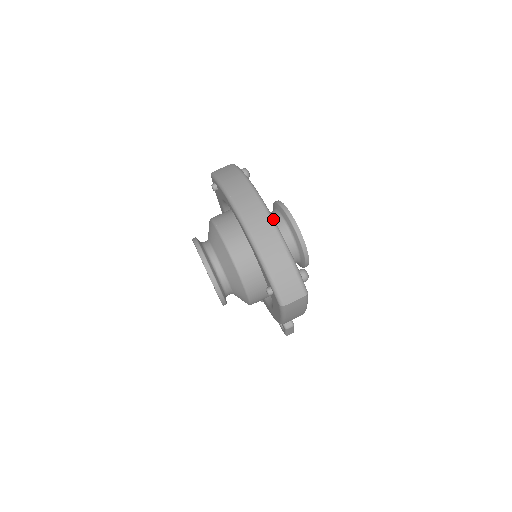
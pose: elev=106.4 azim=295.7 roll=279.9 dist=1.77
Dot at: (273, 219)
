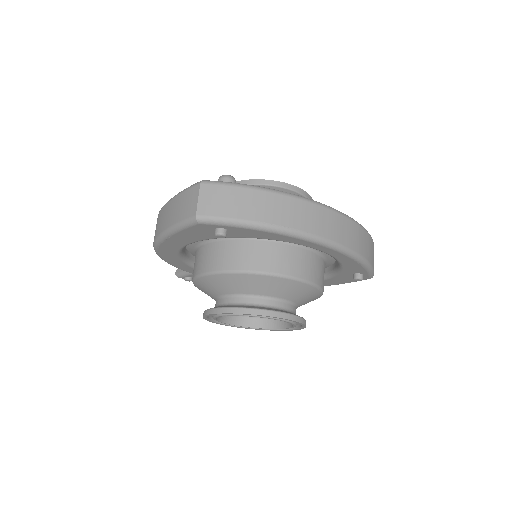
Dot at: (343, 213)
